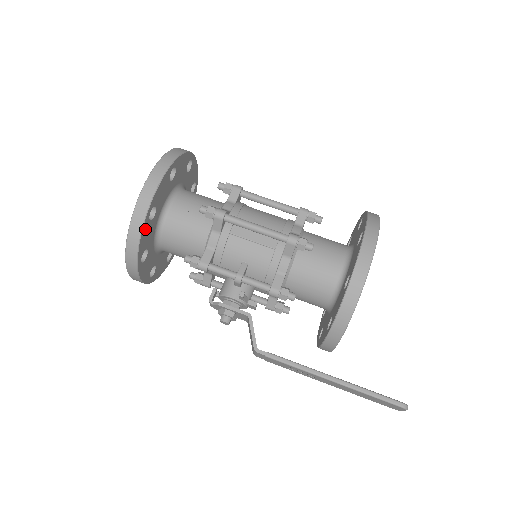
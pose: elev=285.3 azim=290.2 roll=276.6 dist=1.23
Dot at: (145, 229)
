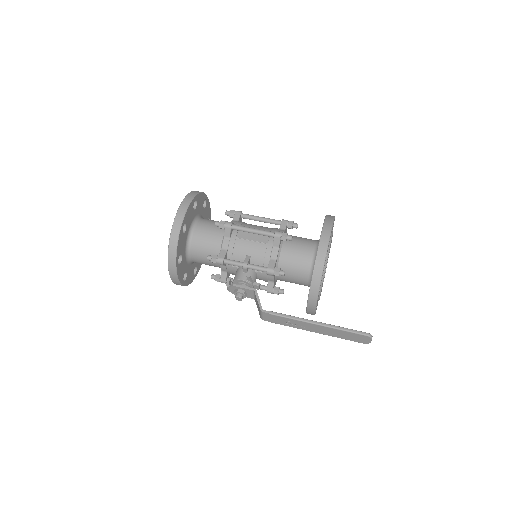
Dot at: (180, 238)
